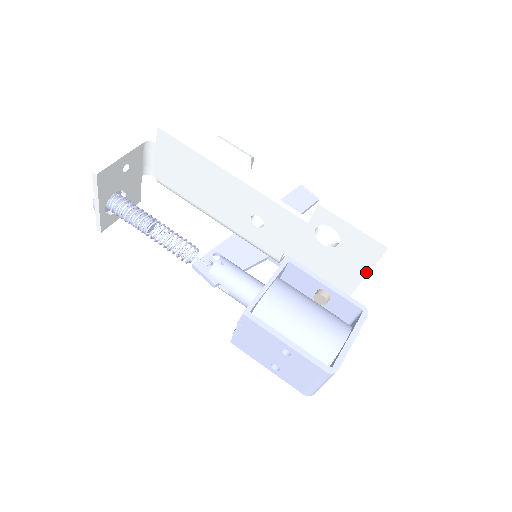
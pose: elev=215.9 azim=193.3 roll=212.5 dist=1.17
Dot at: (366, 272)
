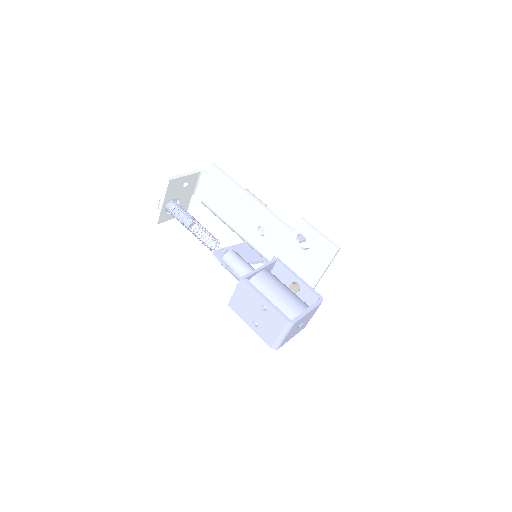
Dot at: (325, 268)
